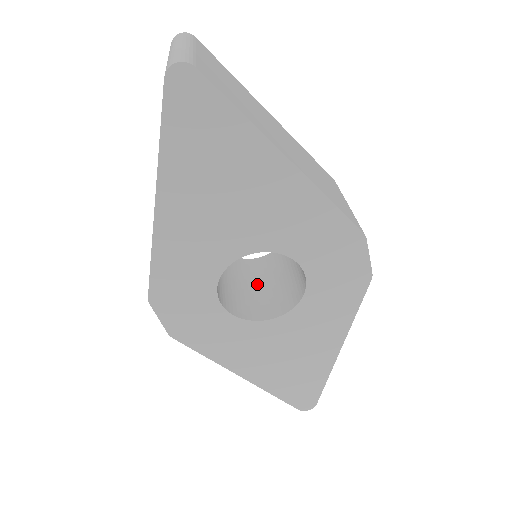
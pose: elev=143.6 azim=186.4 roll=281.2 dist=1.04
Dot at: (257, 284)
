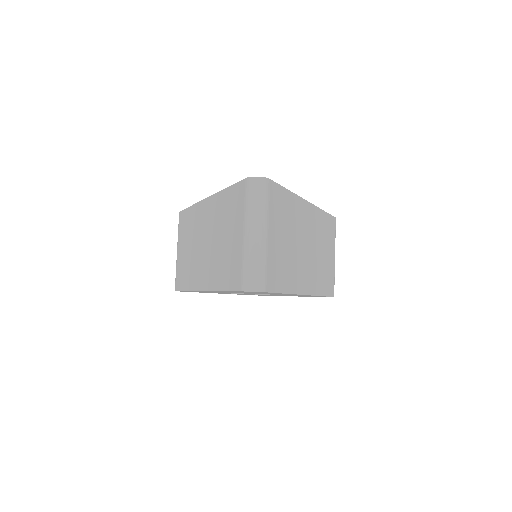
Dot at: occluded
